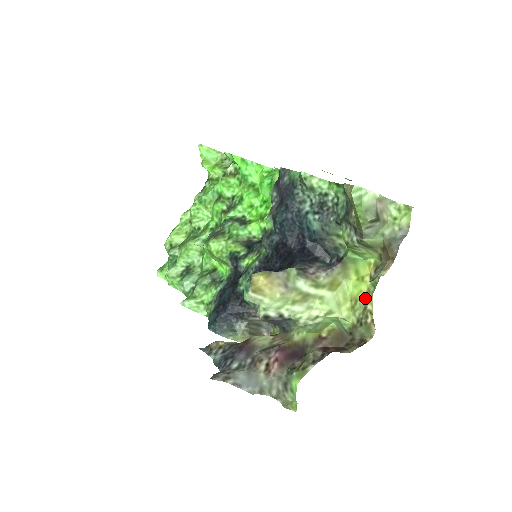
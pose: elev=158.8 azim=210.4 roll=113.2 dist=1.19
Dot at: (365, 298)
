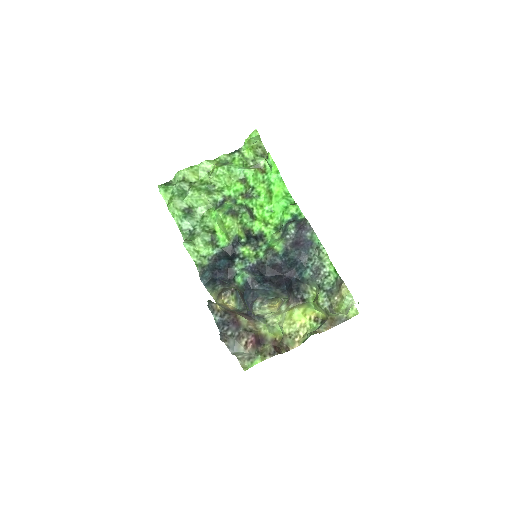
Dot at: (301, 326)
